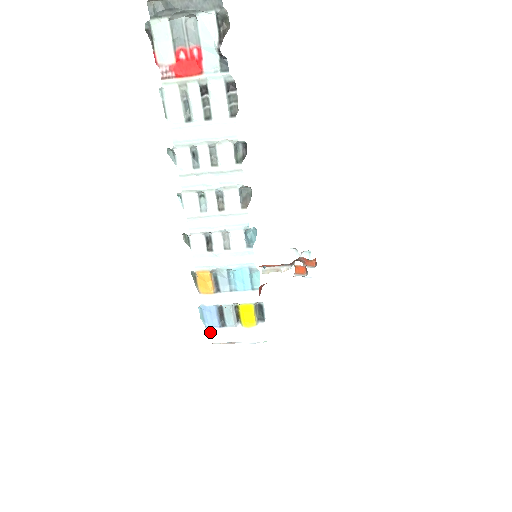
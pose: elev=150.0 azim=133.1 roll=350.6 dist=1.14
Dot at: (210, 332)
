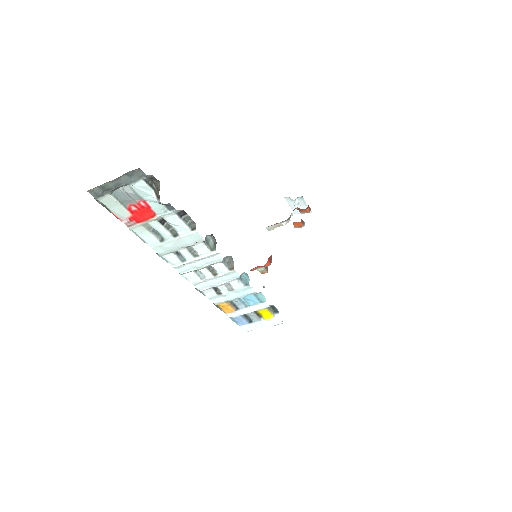
Dot at: (243, 327)
